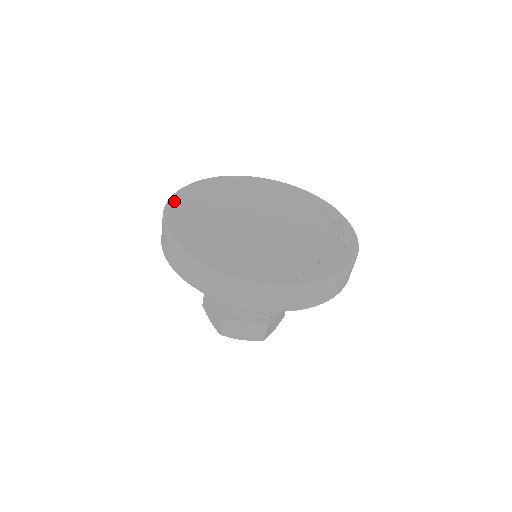
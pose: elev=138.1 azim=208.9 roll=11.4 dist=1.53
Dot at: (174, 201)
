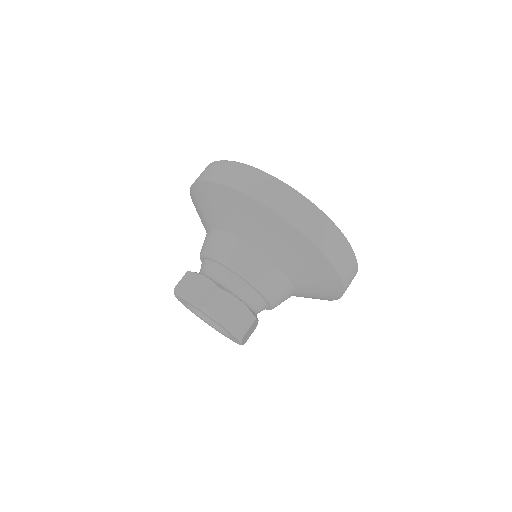
Dot at: occluded
